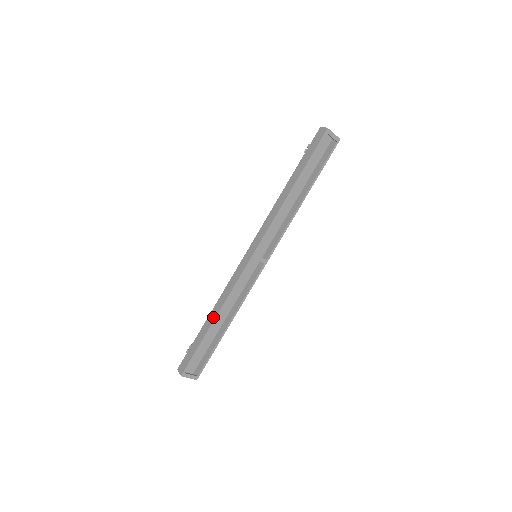
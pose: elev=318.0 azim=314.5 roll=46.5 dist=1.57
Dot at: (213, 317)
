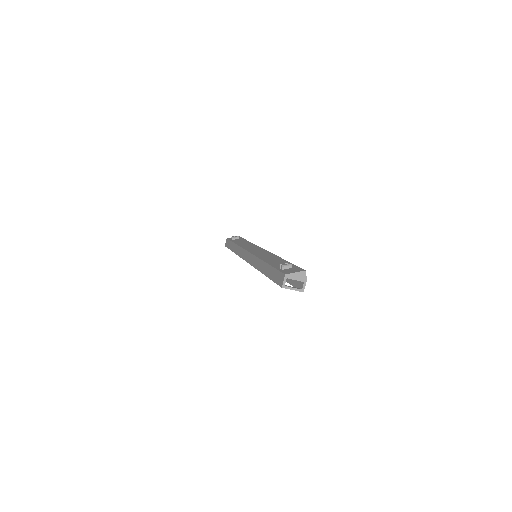
Dot at: (234, 250)
